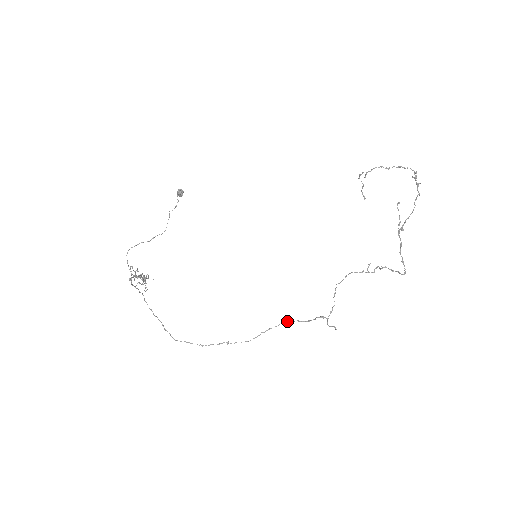
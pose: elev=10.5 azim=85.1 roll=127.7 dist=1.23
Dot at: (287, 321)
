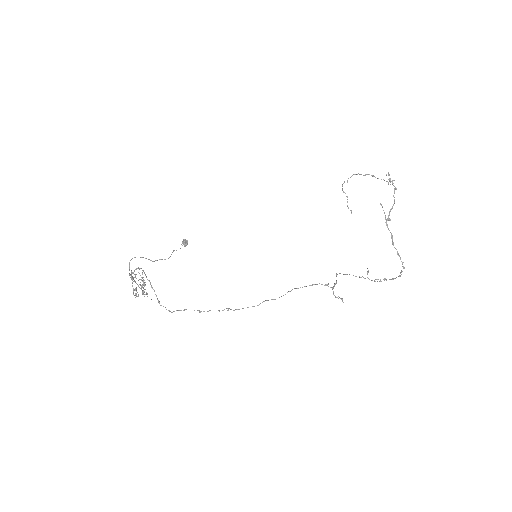
Dot at: occluded
